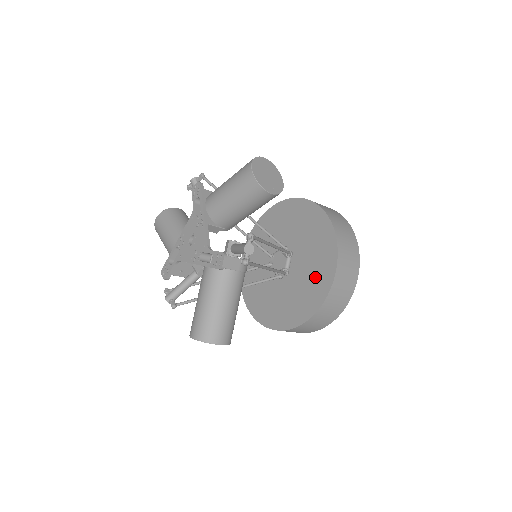
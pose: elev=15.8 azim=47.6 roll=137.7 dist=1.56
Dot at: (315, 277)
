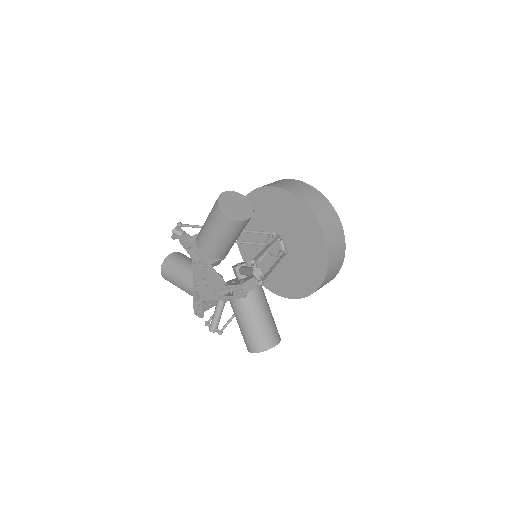
Dot at: (310, 246)
